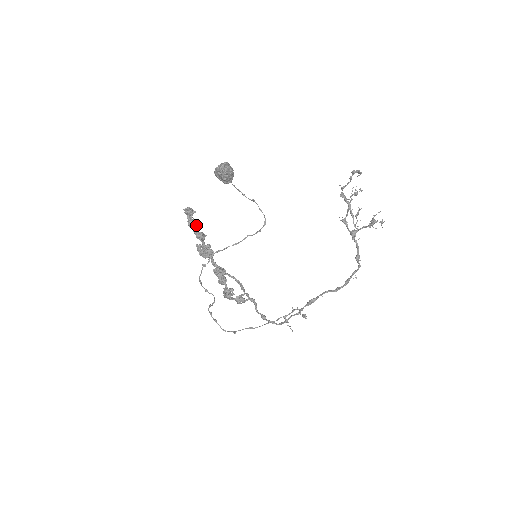
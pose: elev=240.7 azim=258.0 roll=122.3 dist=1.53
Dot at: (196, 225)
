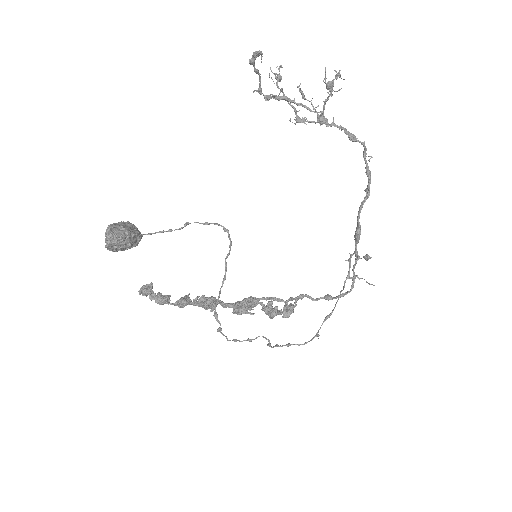
Dot at: (167, 296)
